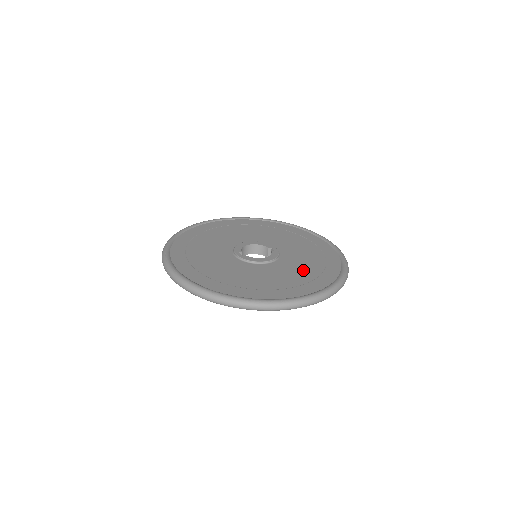
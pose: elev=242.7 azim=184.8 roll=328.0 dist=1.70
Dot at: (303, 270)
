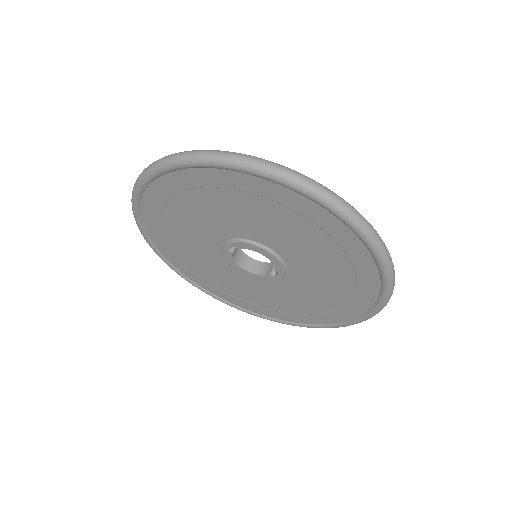
Dot at: occluded
